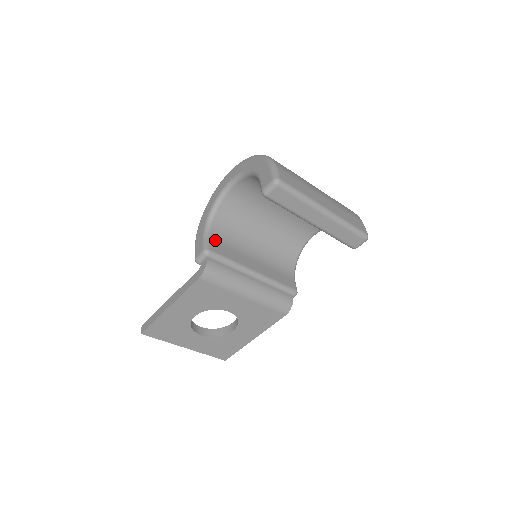
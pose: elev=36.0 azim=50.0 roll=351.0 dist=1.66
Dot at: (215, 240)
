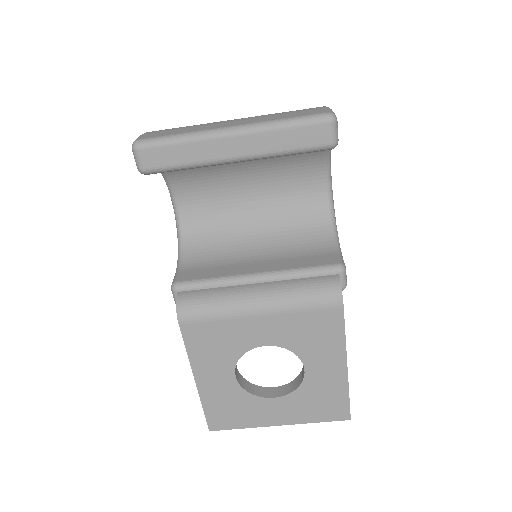
Dot at: (189, 269)
